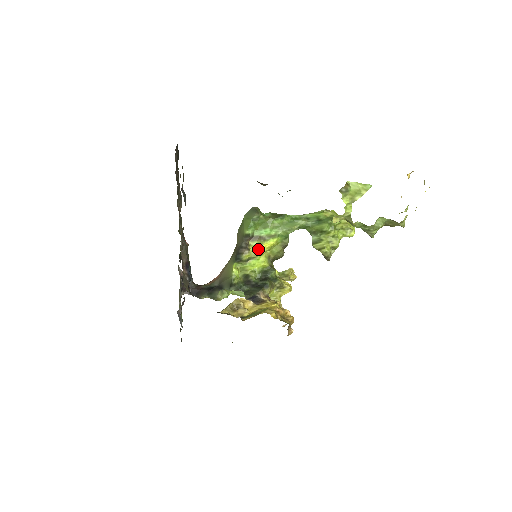
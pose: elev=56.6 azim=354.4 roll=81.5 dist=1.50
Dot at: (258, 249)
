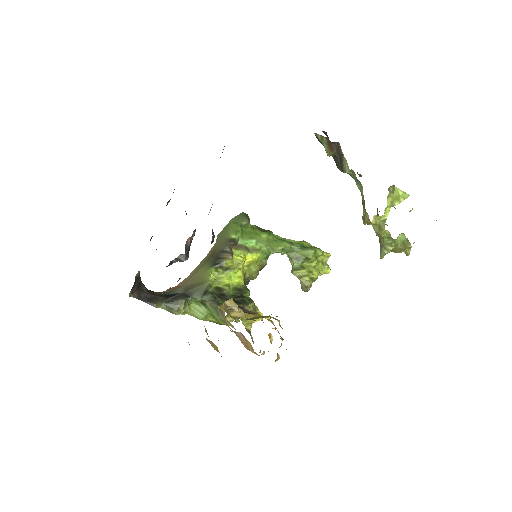
Dot at: (242, 258)
